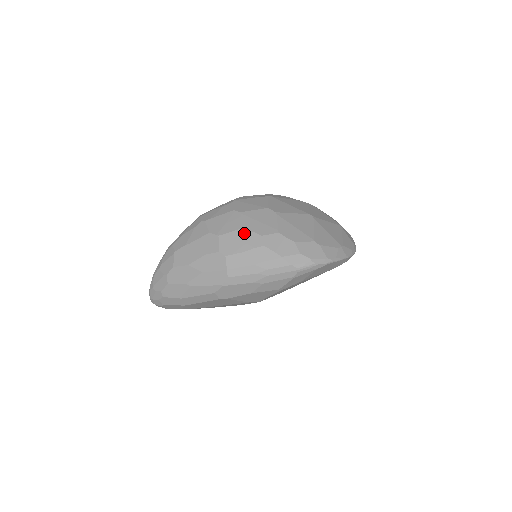
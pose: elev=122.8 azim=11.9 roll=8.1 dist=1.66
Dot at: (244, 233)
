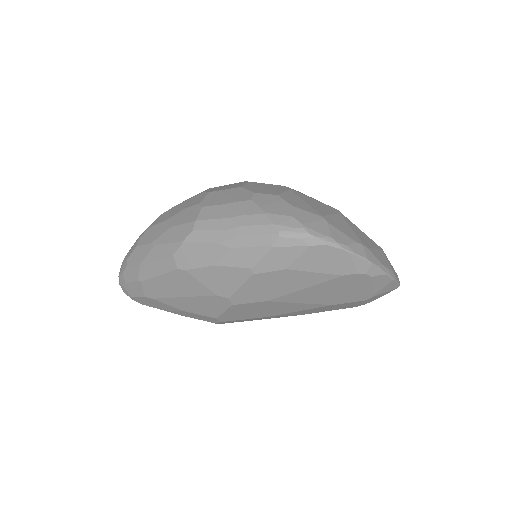
Dot at: (237, 190)
